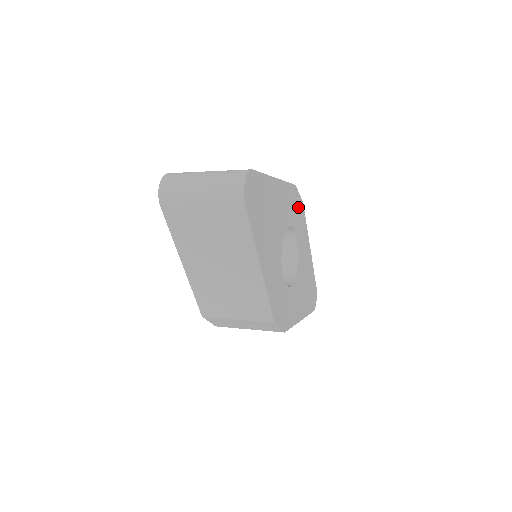
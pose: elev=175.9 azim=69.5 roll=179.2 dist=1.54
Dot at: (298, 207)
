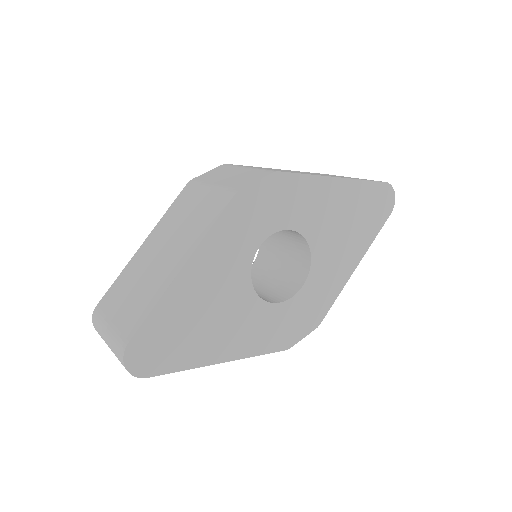
Dot at: (265, 197)
